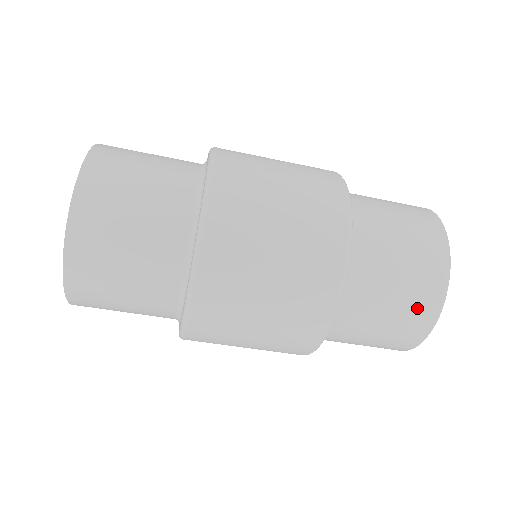
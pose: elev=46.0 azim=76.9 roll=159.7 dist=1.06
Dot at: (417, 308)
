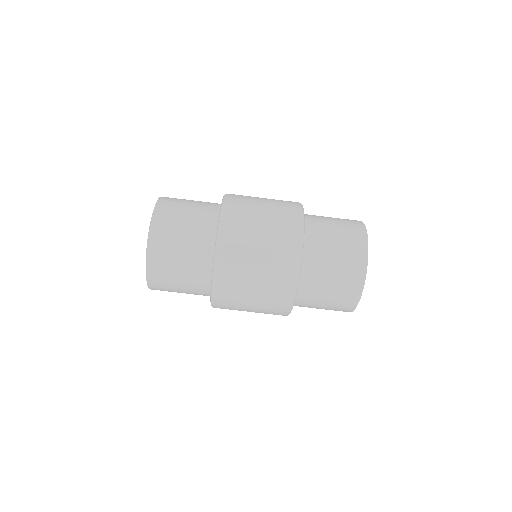
Dot at: (343, 303)
